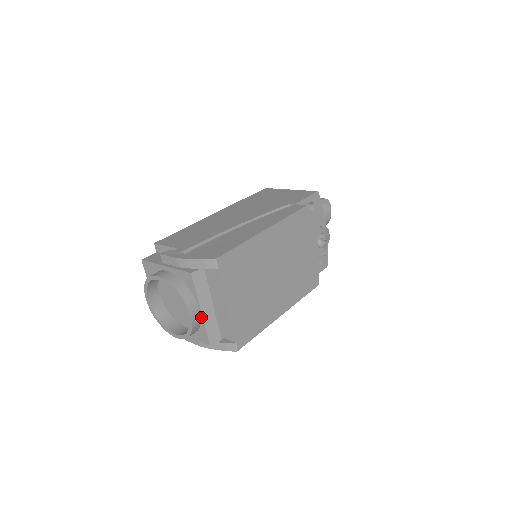
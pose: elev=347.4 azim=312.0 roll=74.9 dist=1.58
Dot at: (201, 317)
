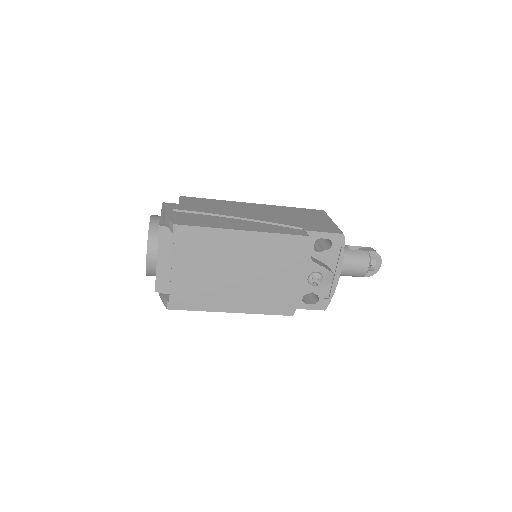
Dot at: (156, 265)
